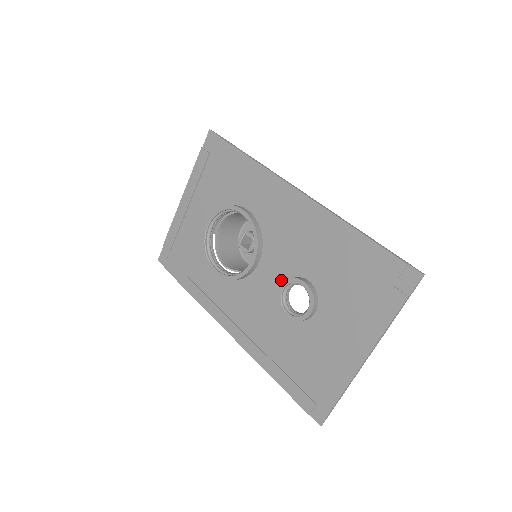
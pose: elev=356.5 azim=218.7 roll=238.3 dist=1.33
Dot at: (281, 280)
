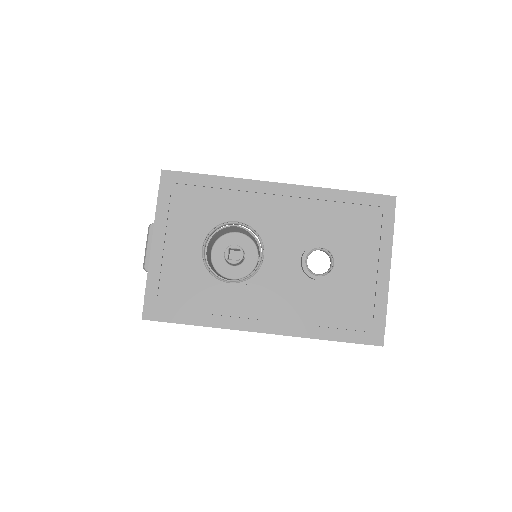
Dot at: (296, 257)
